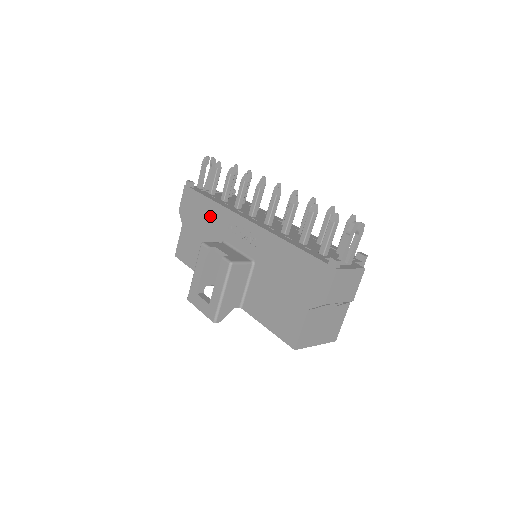
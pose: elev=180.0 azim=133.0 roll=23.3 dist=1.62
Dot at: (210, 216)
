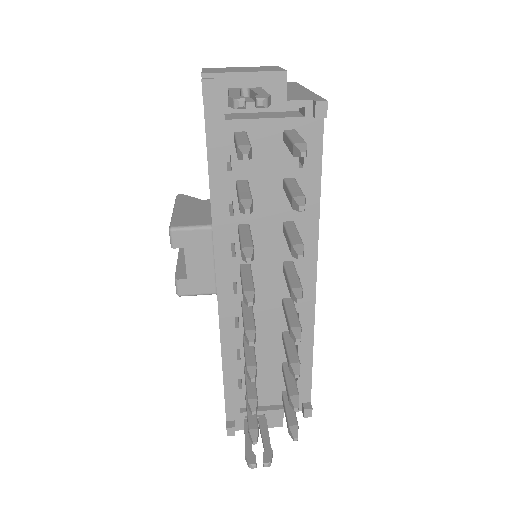
Dot at: occluded
